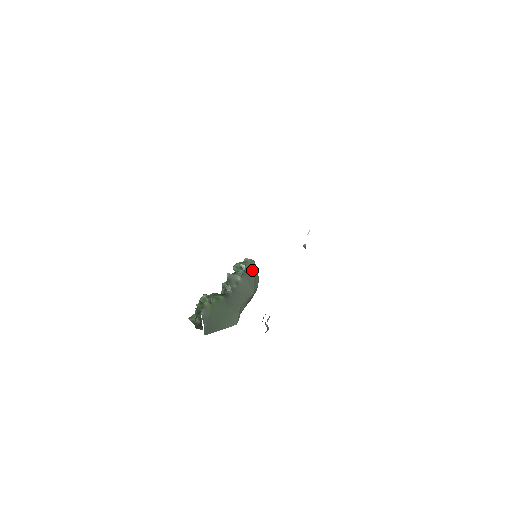
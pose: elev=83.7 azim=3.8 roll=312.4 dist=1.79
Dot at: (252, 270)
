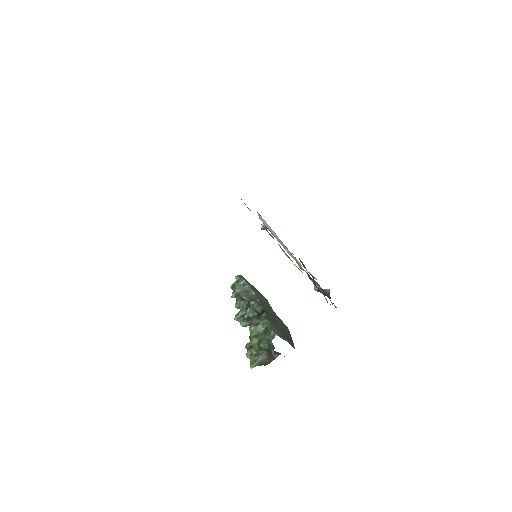
Dot at: (248, 282)
